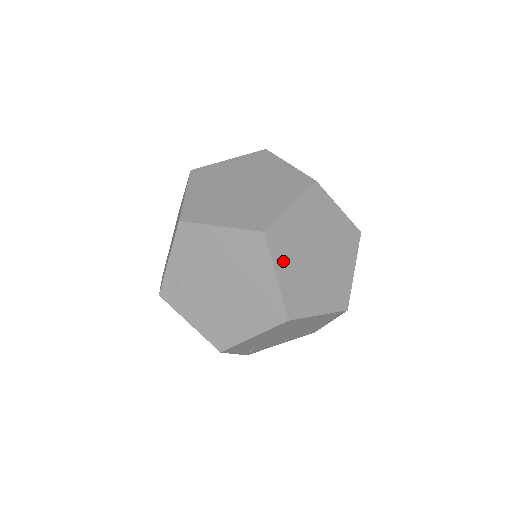
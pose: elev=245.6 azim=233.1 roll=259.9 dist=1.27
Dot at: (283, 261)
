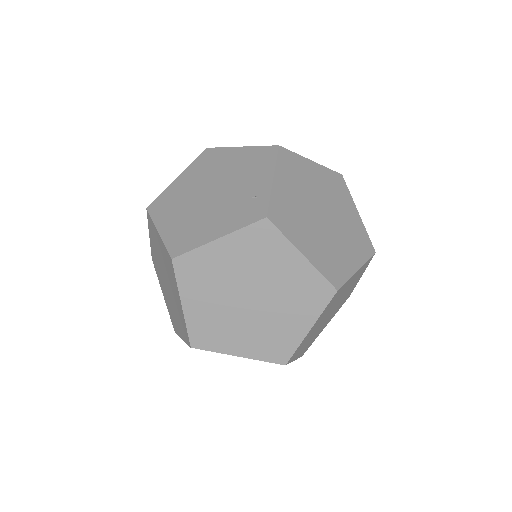
Dot at: (300, 351)
